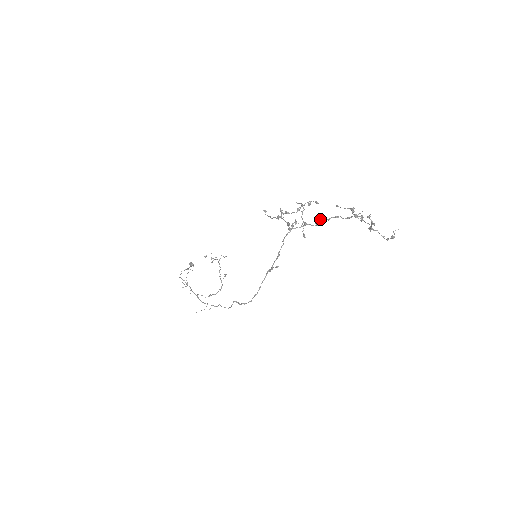
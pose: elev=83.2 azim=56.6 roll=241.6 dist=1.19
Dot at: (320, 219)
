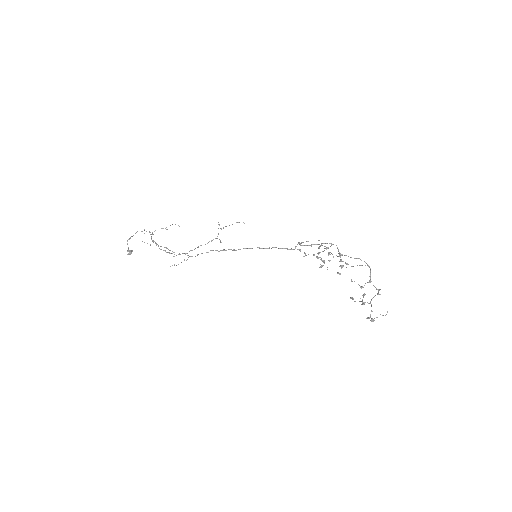
Dot at: (338, 272)
